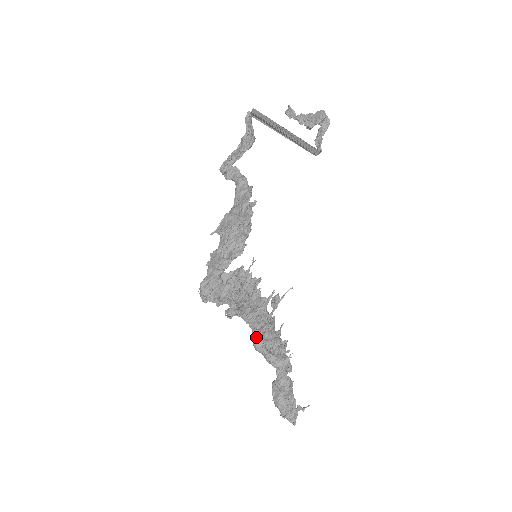
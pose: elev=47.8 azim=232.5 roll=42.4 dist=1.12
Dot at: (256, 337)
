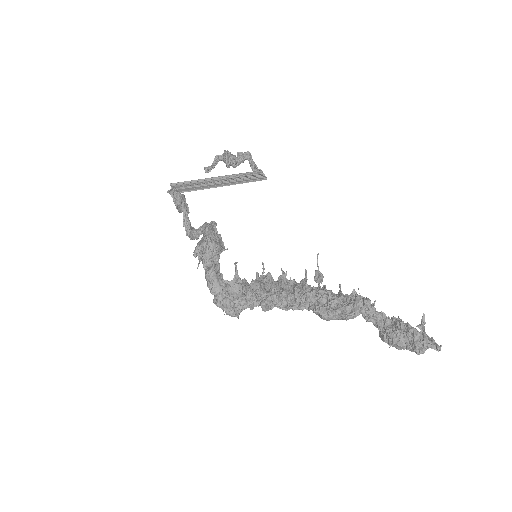
Dot at: (317, 310)
